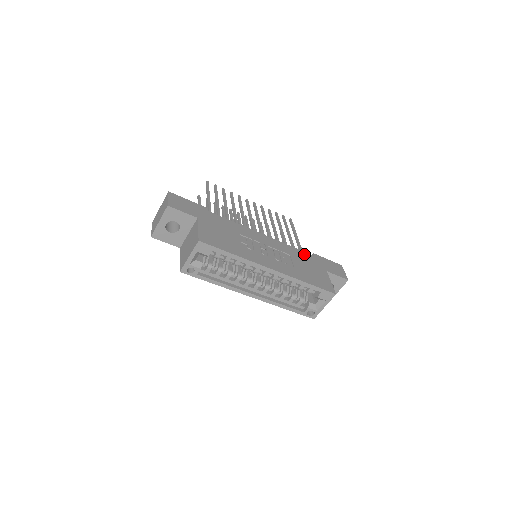
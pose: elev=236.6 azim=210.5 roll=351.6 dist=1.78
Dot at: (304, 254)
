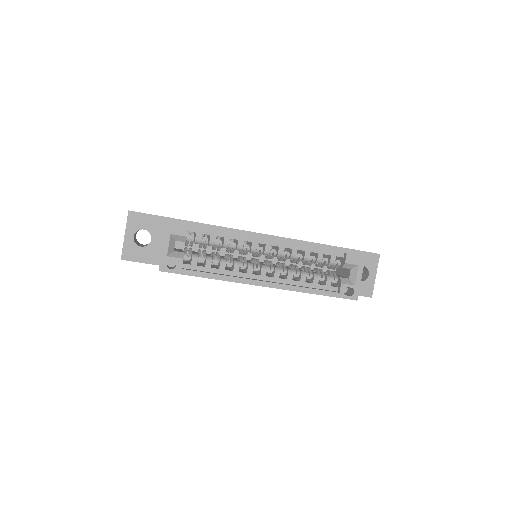
Dot at: occluded
